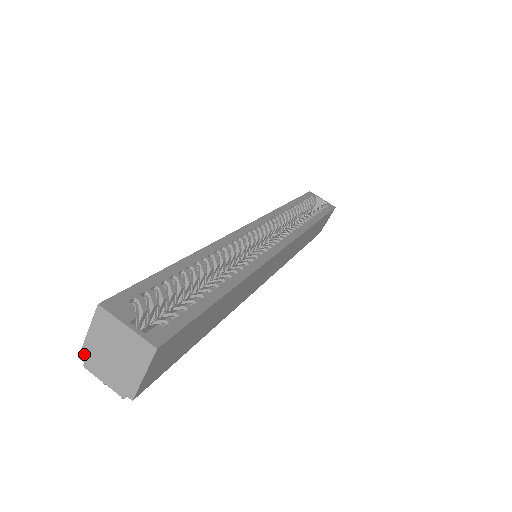
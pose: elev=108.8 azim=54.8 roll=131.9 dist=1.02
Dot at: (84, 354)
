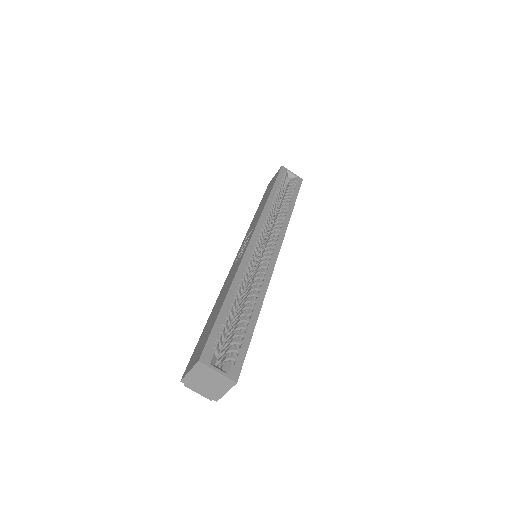
Dot at: (185, 380)
